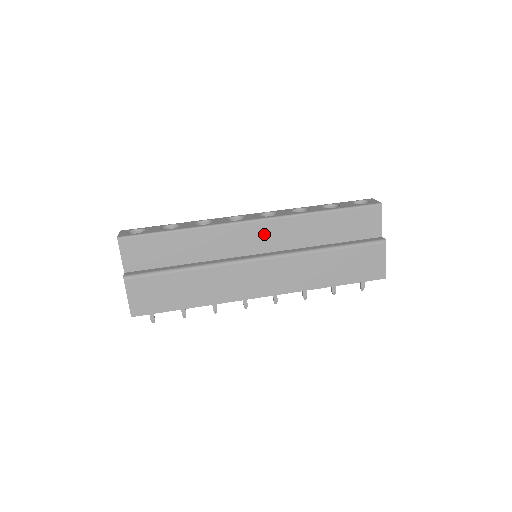
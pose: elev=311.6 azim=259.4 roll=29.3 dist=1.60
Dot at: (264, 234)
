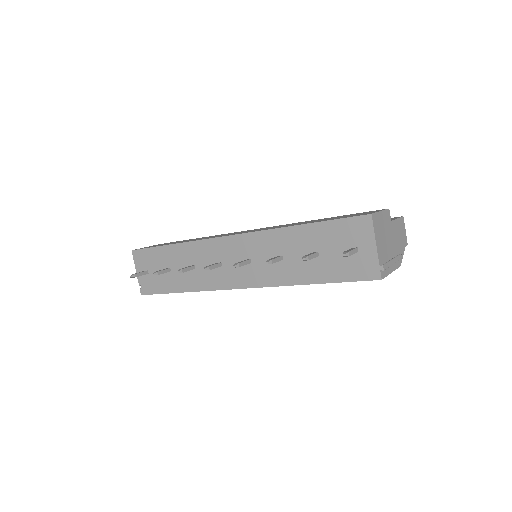
Dot at: occluded
